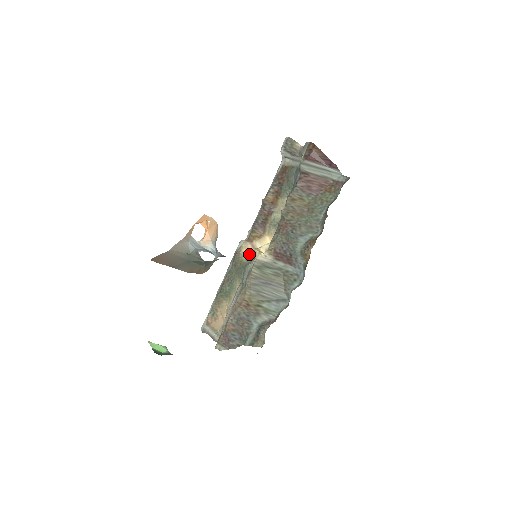
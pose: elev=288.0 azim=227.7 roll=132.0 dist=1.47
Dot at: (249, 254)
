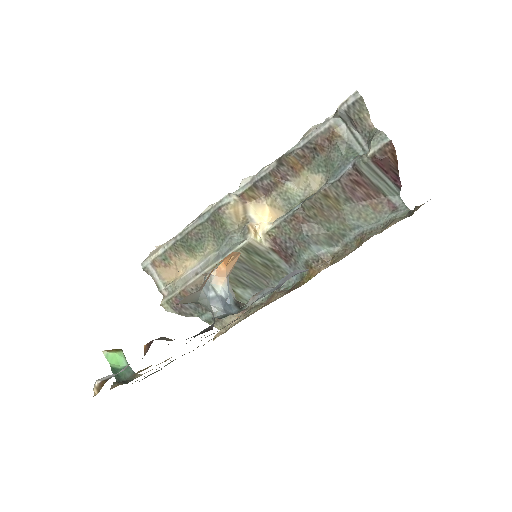
Dot at: (237, 218)
